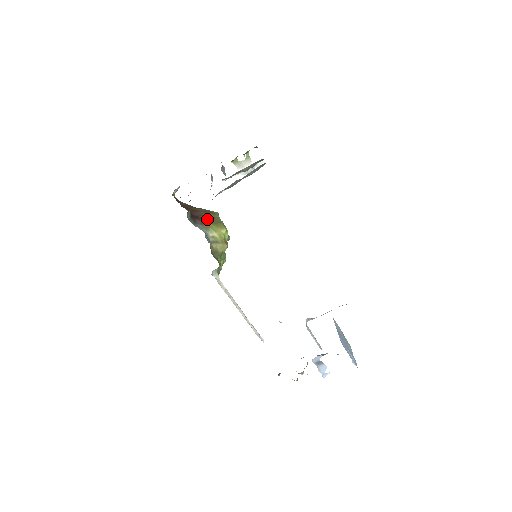
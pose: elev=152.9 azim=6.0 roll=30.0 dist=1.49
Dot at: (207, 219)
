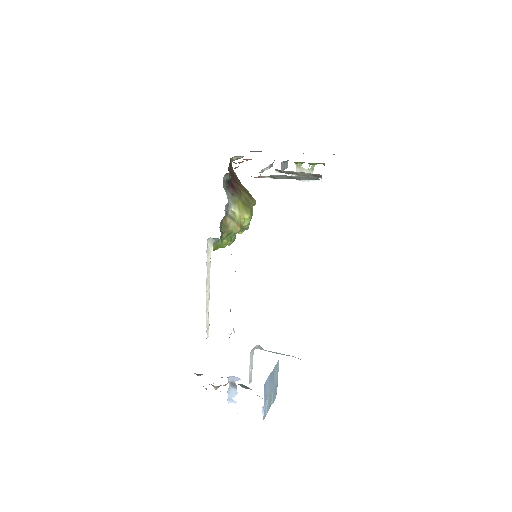
Dot at: (241, 196)
